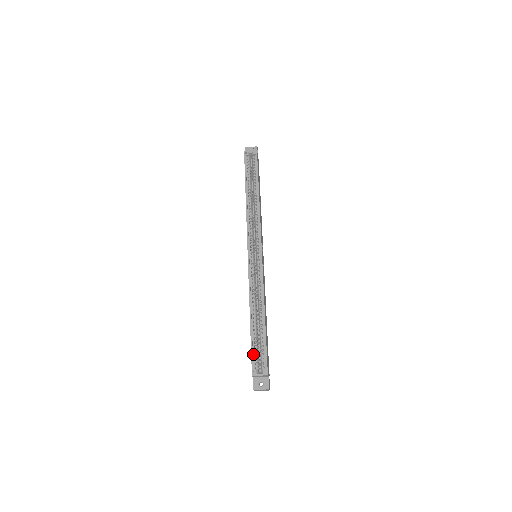
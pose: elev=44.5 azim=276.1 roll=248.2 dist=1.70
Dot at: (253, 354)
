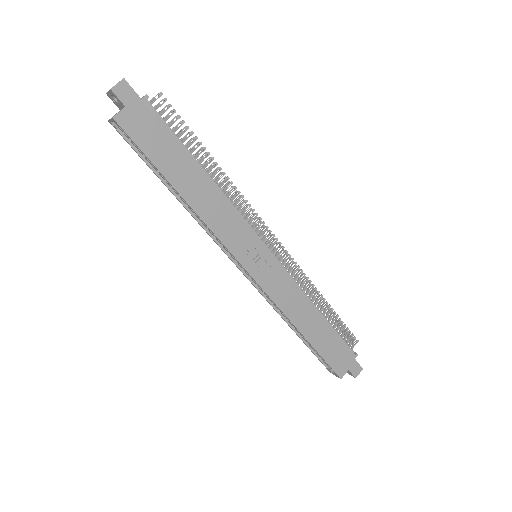
Dot at: (319, 357)
